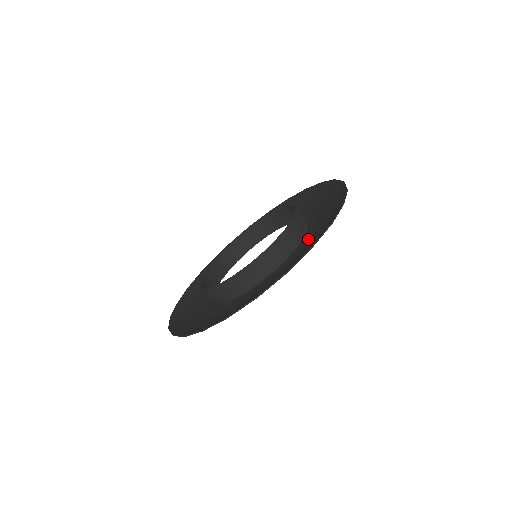
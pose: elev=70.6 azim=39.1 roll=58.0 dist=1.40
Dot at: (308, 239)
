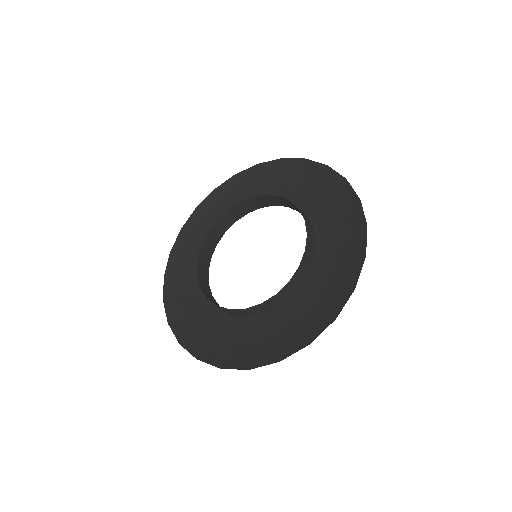
Dot at: (328, 257)
